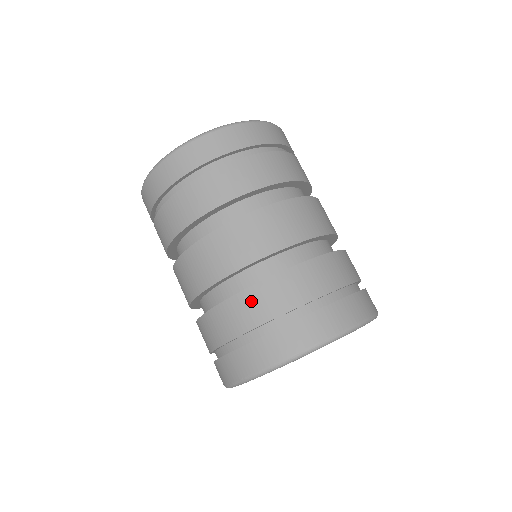
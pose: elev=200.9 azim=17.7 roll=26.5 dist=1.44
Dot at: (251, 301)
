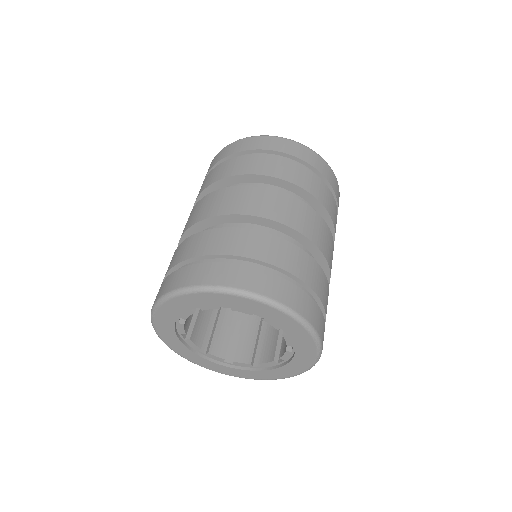
Dot at: (184, 246)
